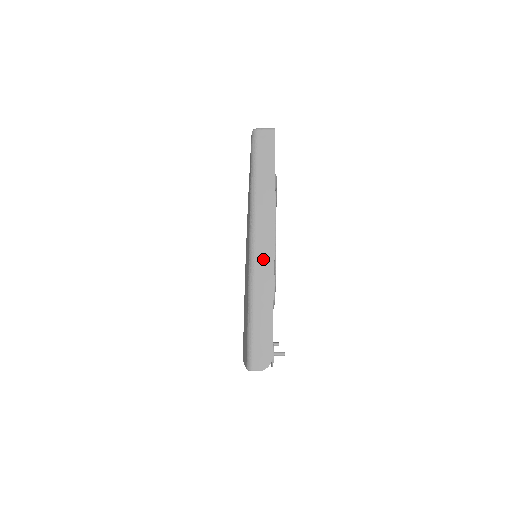
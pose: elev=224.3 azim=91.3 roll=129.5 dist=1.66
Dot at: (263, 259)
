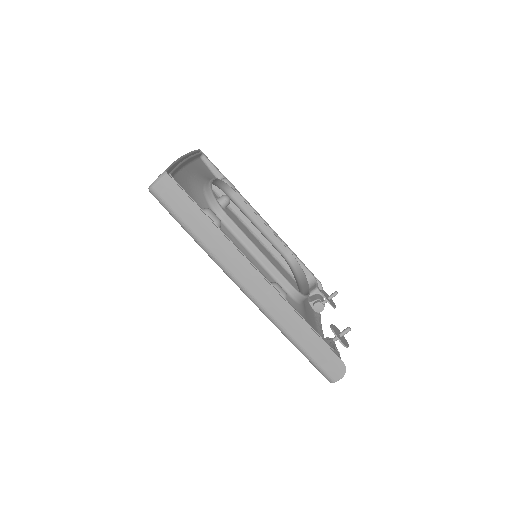
Dot at: (266, 297)
